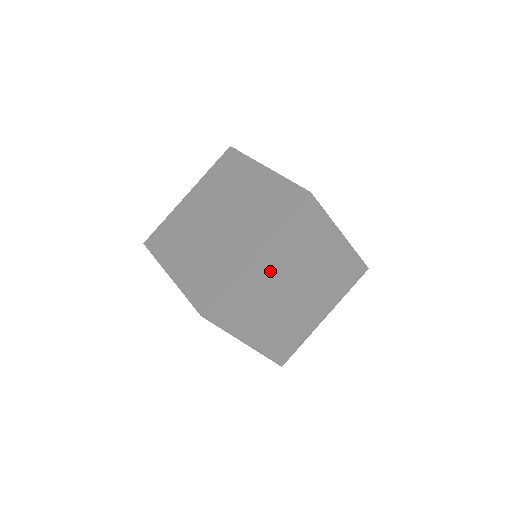
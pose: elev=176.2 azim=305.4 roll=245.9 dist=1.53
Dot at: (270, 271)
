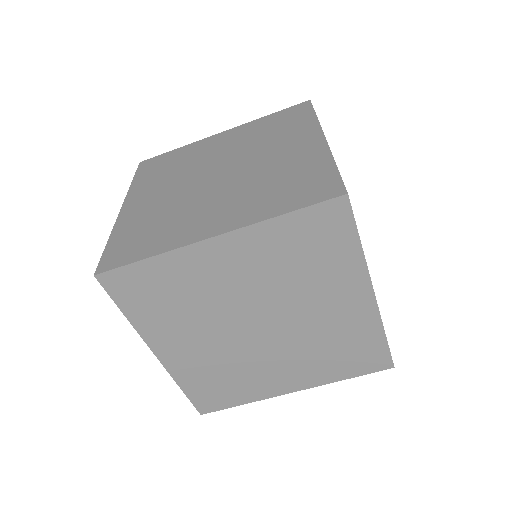
Dot at: occluded
